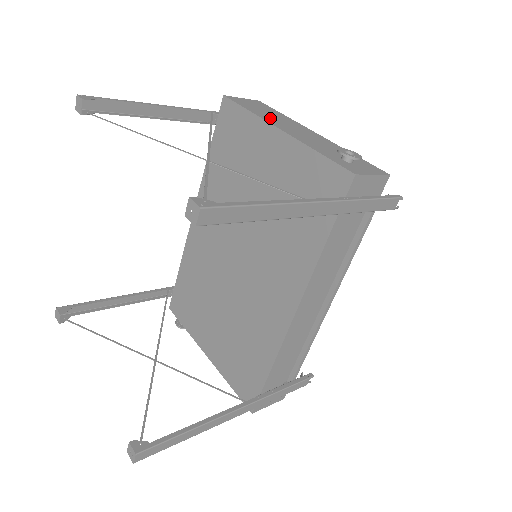
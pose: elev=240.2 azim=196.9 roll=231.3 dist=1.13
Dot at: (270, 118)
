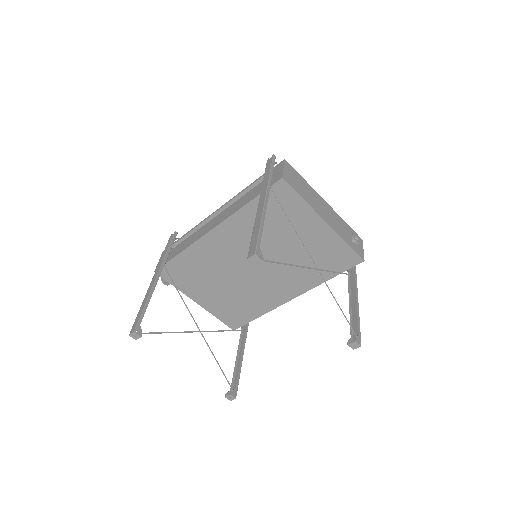
Dot at: (312, 202)
